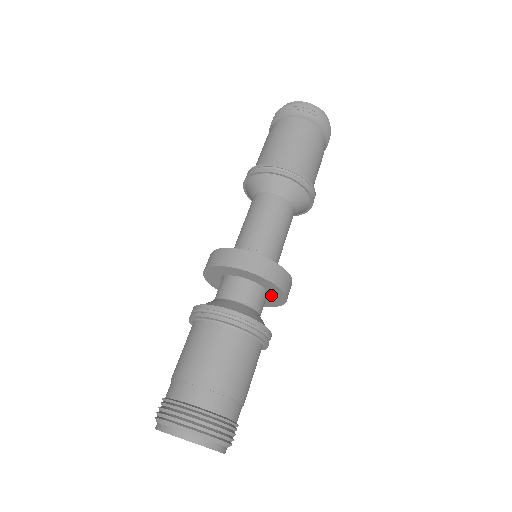
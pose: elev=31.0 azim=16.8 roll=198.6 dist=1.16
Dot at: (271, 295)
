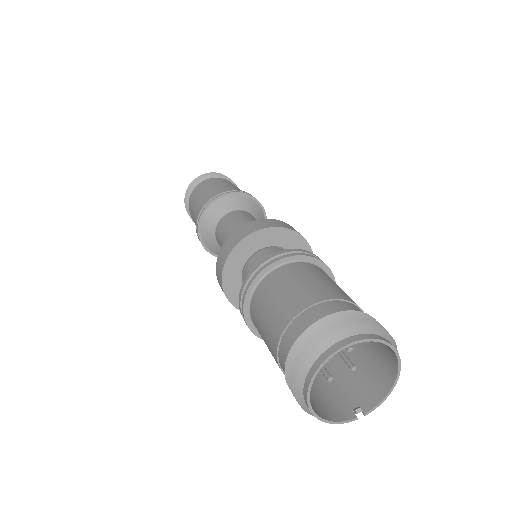
Dot at: occluded
